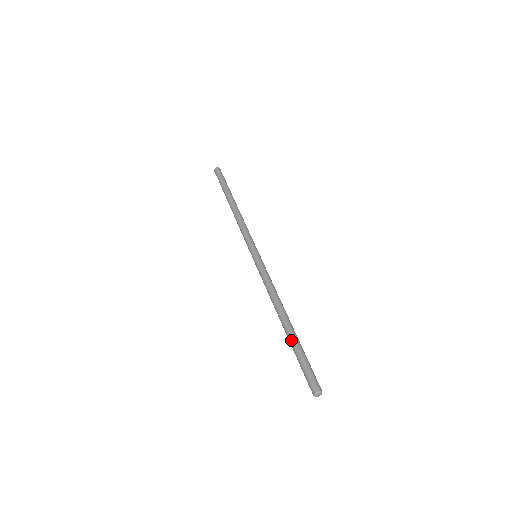
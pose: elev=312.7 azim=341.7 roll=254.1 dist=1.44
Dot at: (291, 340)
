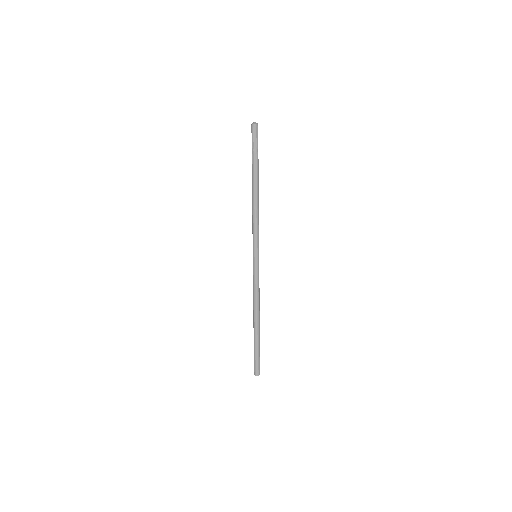
Dot at: occluded
